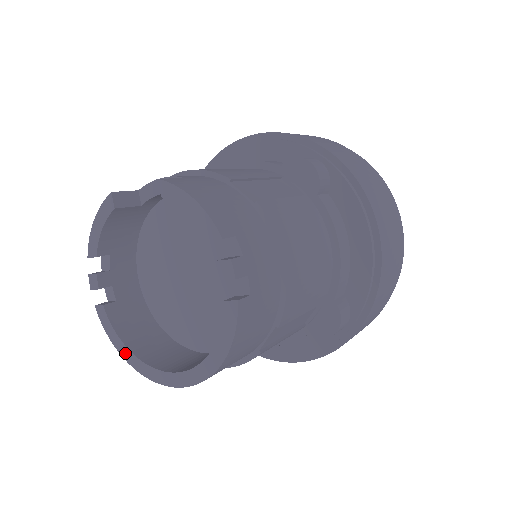
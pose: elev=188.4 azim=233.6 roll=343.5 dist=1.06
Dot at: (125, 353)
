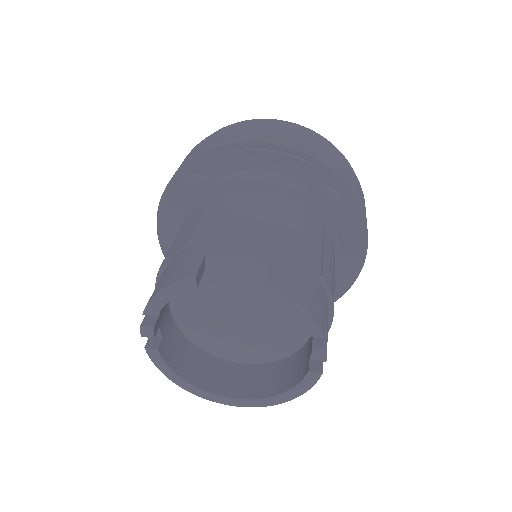
Dot at: (179, 382)
